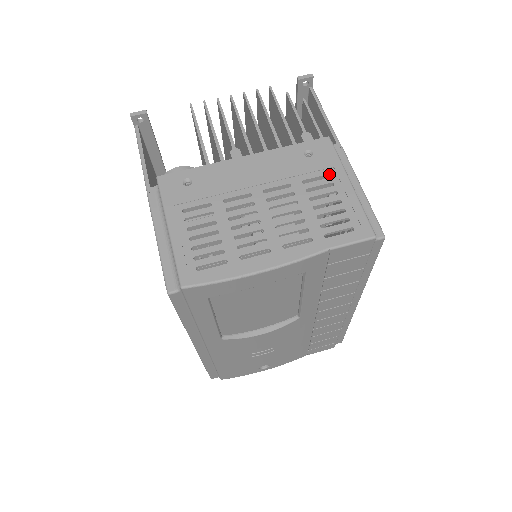
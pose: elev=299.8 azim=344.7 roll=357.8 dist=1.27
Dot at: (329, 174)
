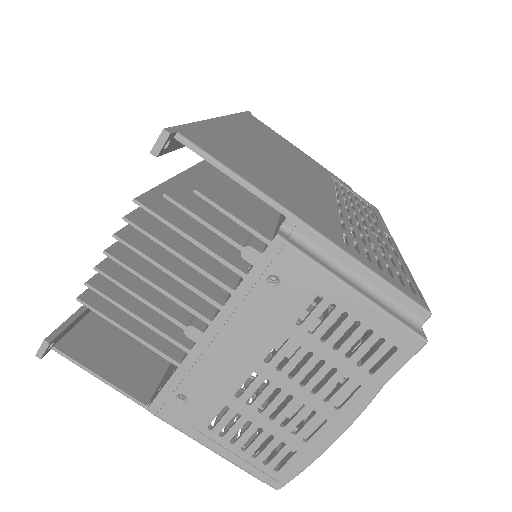
Dot at: (319, 294)
